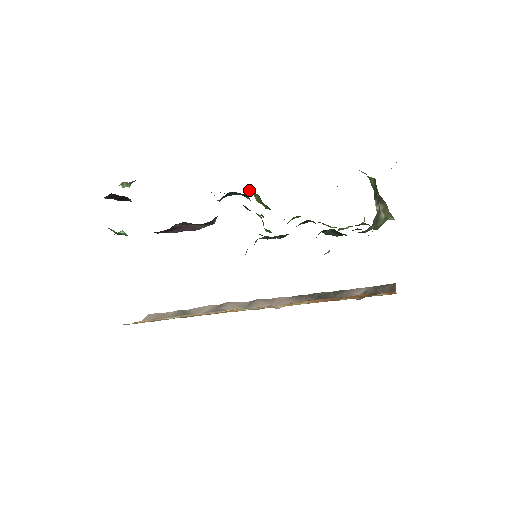
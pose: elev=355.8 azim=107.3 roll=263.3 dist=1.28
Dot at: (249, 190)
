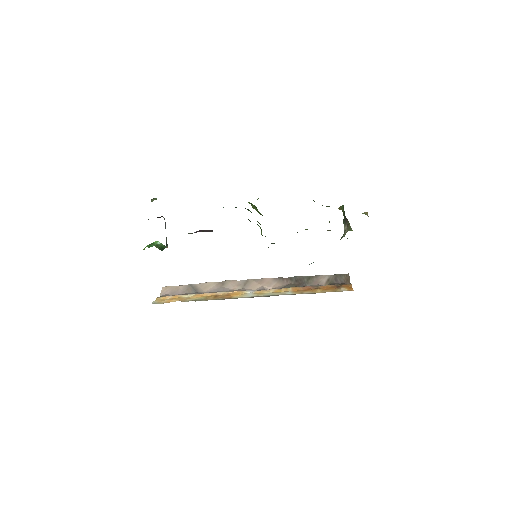
Dot at: (249, 202)
